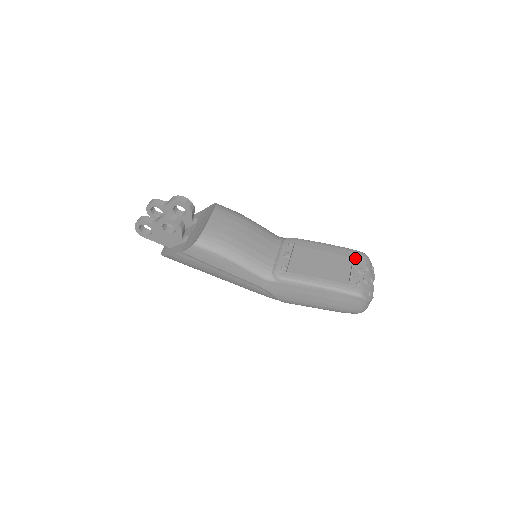
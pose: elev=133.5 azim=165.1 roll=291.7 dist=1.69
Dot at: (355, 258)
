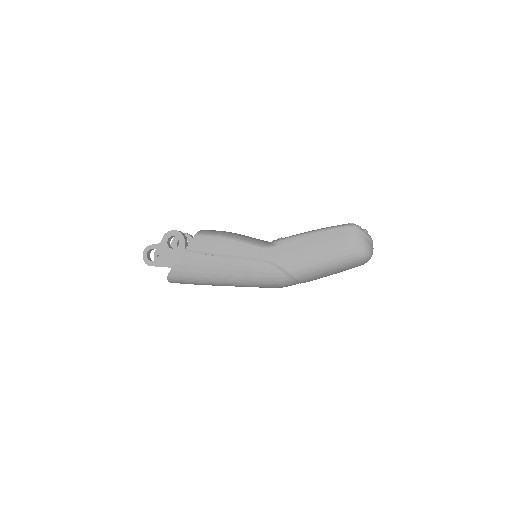
Dot at: occluded
